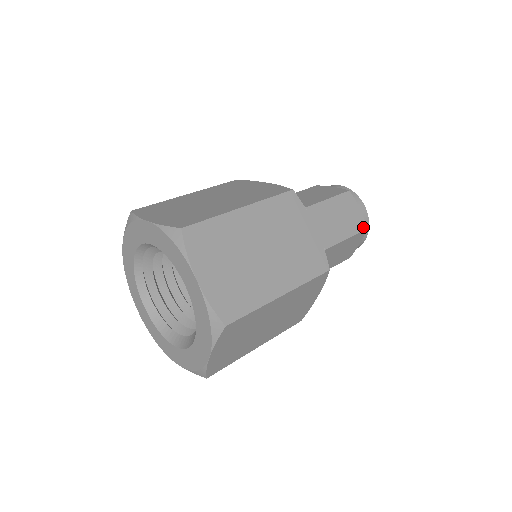
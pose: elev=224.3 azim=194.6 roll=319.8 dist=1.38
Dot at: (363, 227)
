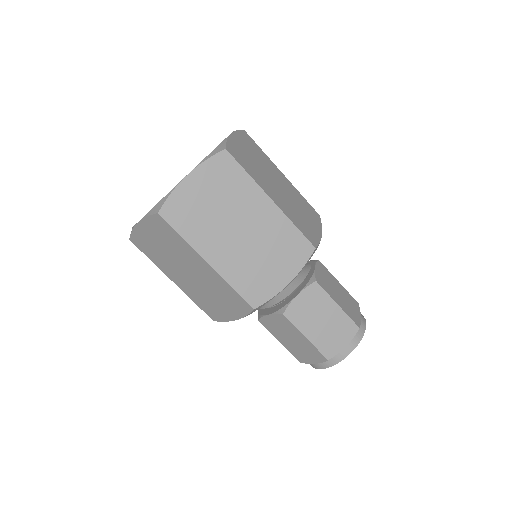
Dot at: (357, 323)
